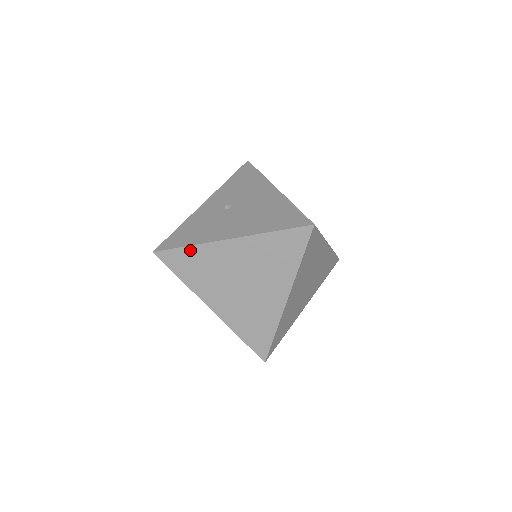
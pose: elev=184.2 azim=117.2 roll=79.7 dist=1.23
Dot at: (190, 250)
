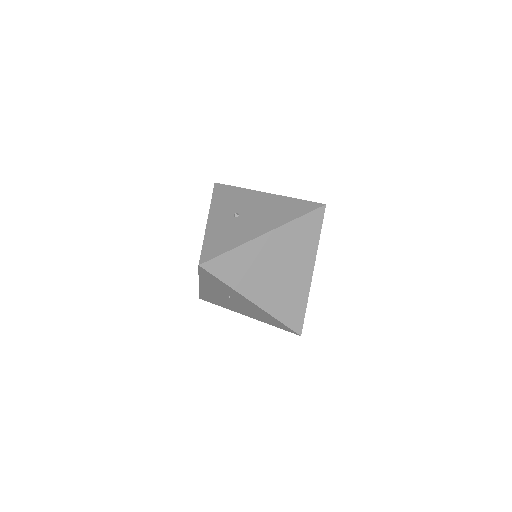
Dot at: (233, 253)
